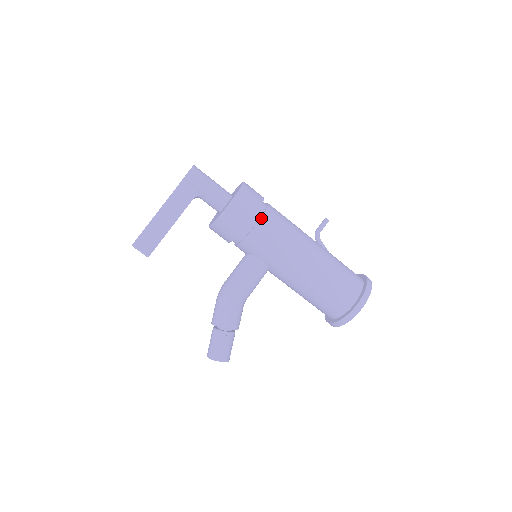
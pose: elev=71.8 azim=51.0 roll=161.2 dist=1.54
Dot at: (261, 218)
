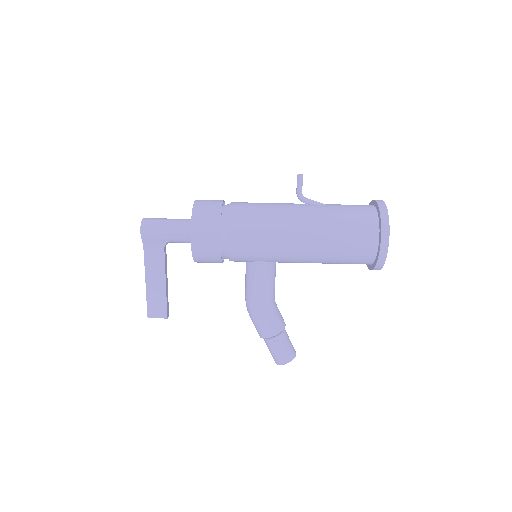
Dot at: (229, 231)
